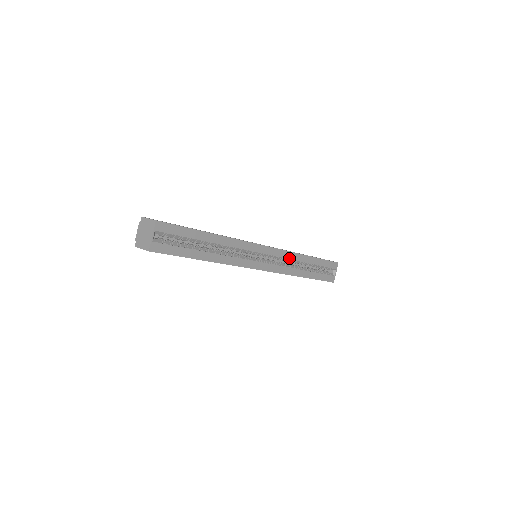
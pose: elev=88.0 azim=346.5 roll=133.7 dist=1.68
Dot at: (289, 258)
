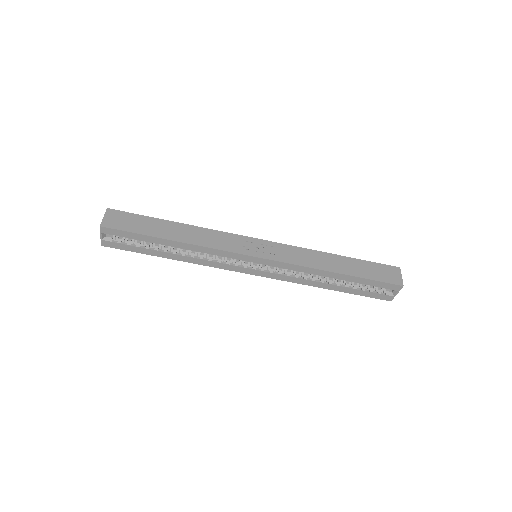
Dot at: (299, 270)
